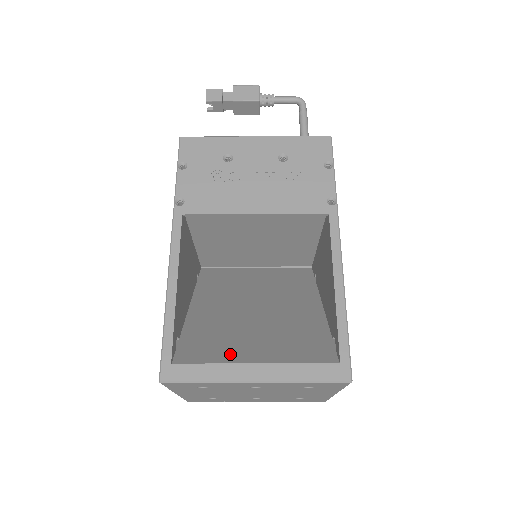
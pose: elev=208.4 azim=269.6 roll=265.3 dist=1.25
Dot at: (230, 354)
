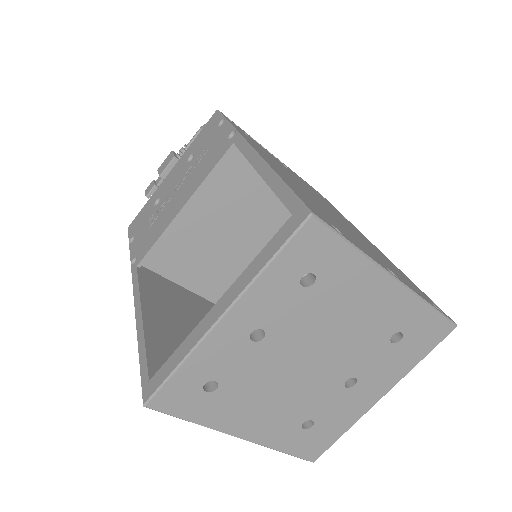
Dot at: occluded
